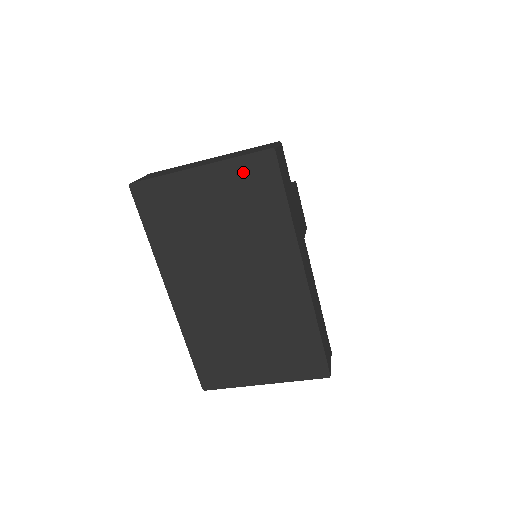
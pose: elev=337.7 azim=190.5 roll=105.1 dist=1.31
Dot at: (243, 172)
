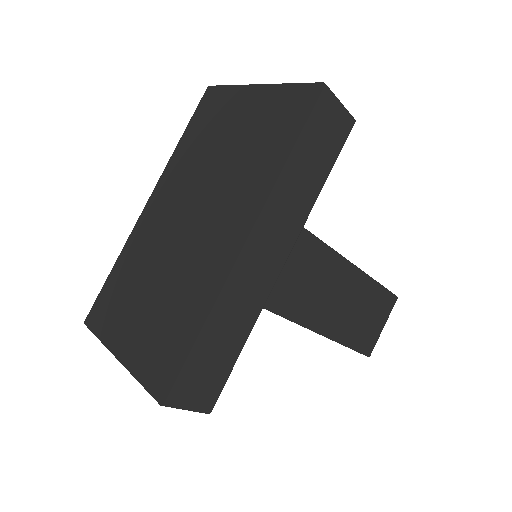
Dot at: (284, 100)
